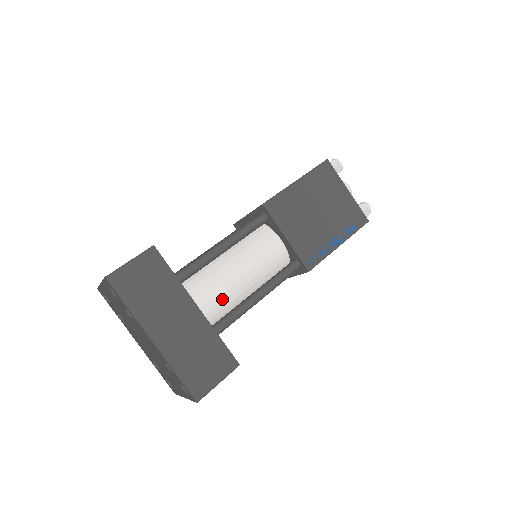
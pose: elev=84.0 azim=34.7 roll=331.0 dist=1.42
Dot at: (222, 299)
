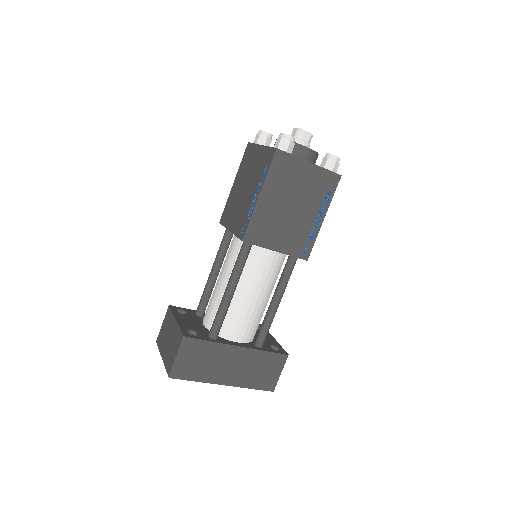
Dot at: (252, 322)
